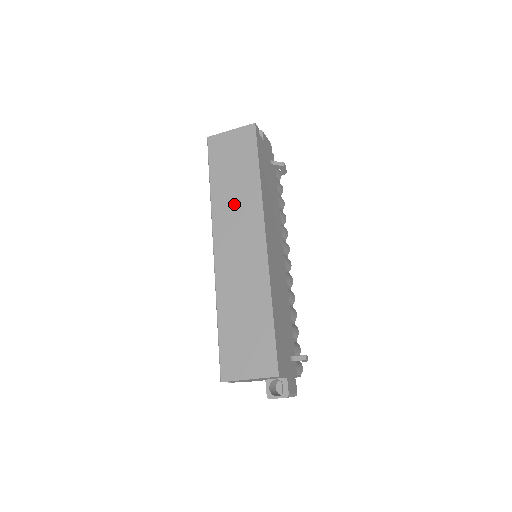
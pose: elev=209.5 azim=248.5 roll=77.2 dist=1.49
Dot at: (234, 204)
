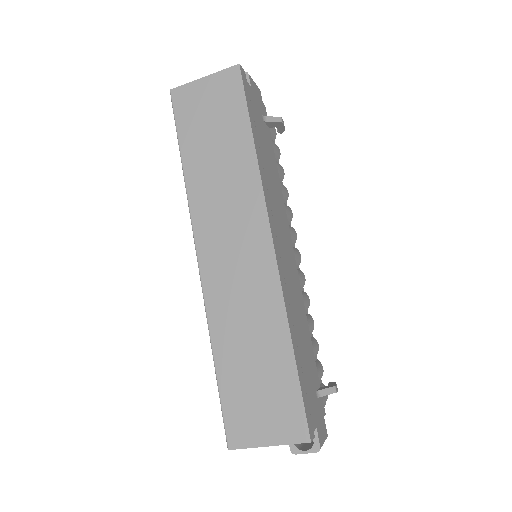
Dot at: (220, 191)
